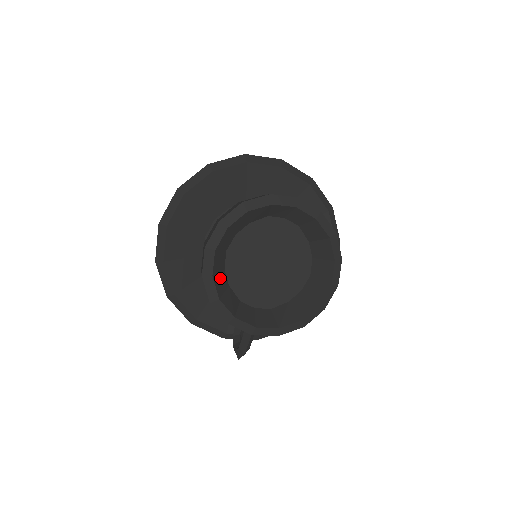
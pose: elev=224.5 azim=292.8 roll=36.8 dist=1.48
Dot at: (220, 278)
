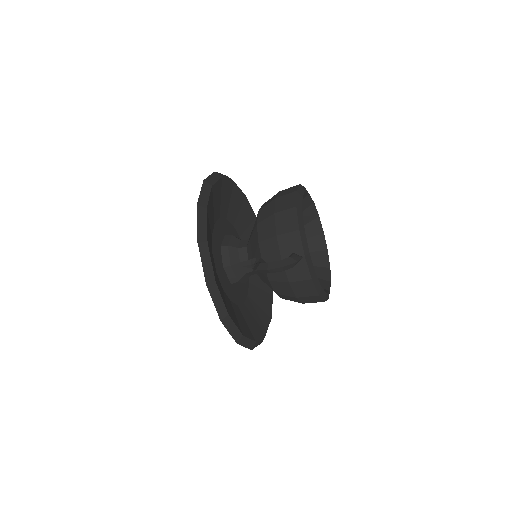
Dot at: occluded
